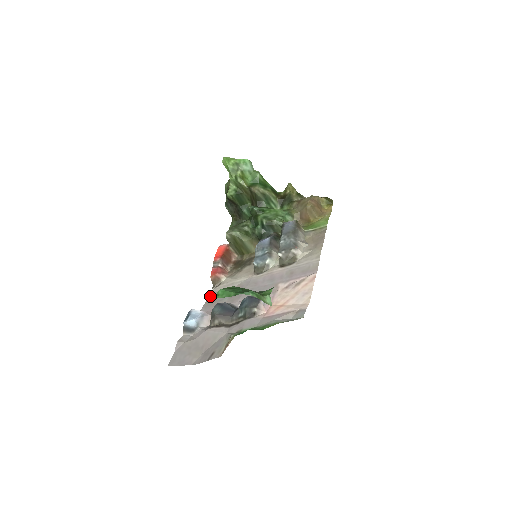
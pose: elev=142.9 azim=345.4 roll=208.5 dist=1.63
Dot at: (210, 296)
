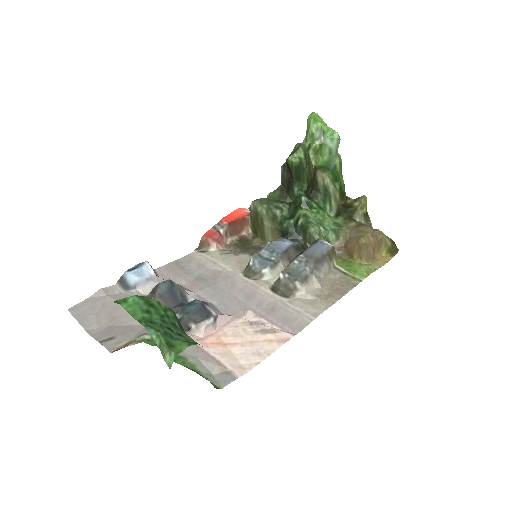
Dot at: (184, 257)
